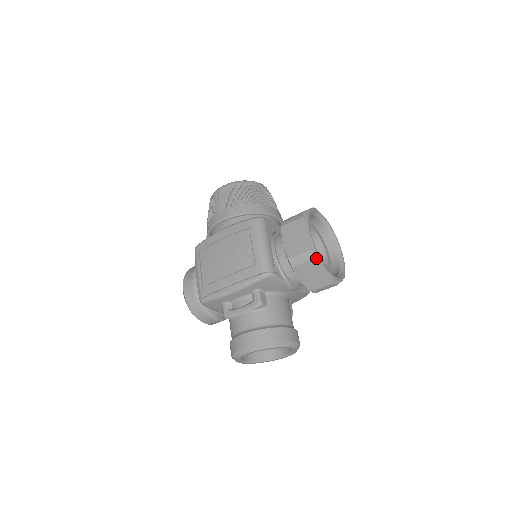
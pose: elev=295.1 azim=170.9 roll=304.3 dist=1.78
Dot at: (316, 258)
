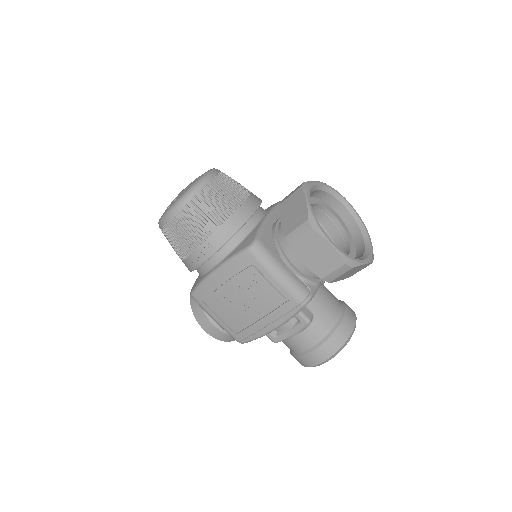
Dot at: (354, 266)
